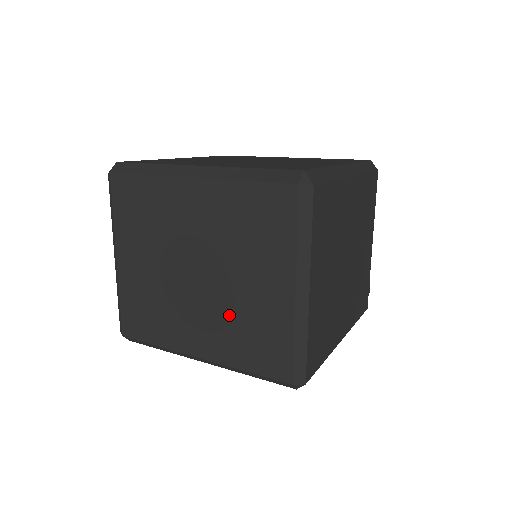
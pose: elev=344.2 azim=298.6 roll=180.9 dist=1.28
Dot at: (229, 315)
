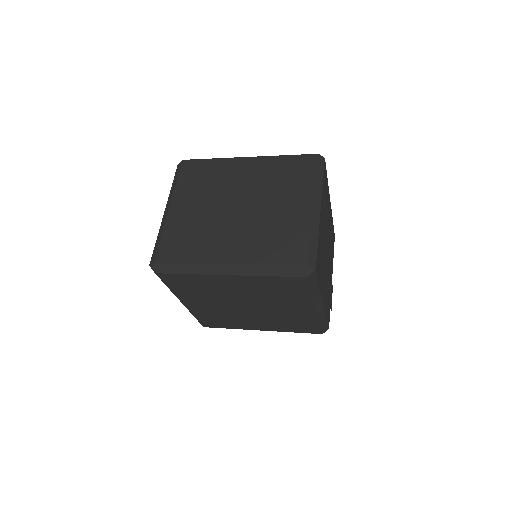
Dot at: (260, 229)
